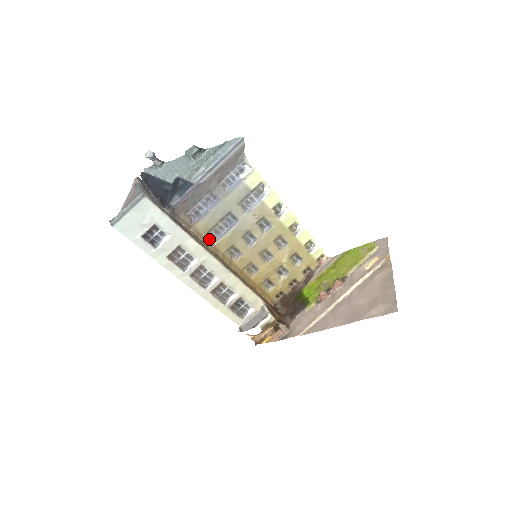
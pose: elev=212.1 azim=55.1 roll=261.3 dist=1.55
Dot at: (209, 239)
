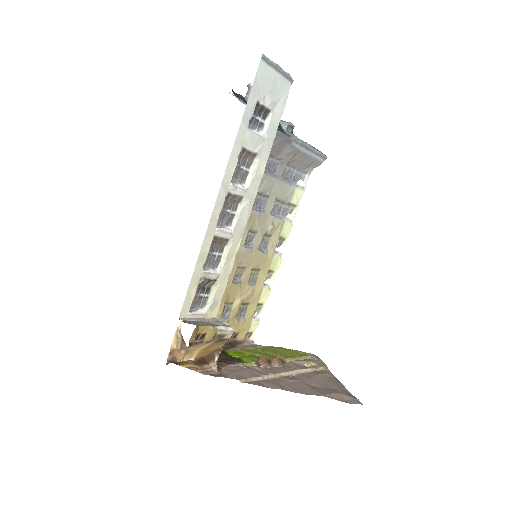
Dot at: occluded
